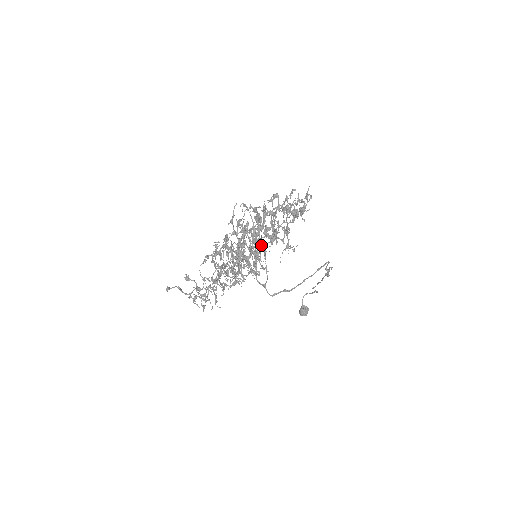
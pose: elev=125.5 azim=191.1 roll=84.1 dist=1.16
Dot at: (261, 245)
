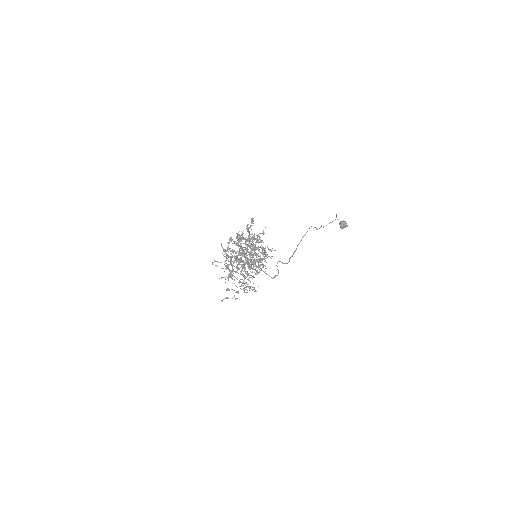
Dot at: occluded
